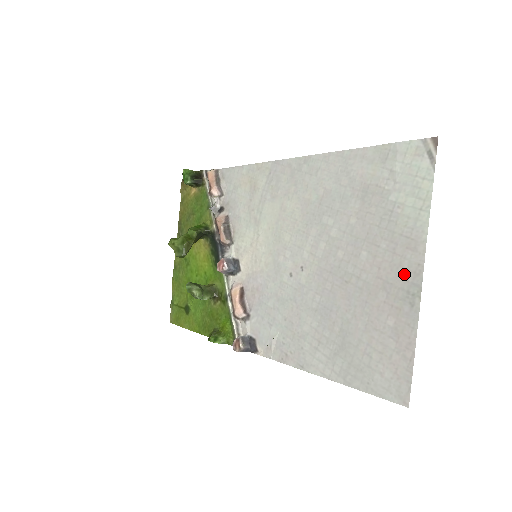
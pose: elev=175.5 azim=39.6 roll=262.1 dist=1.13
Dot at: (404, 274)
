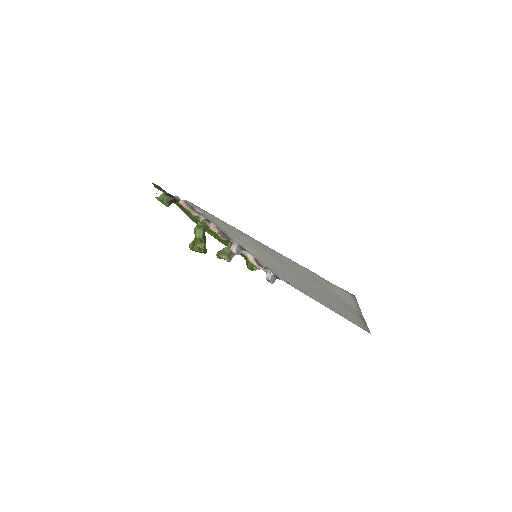
Dot at: (354, 313)
